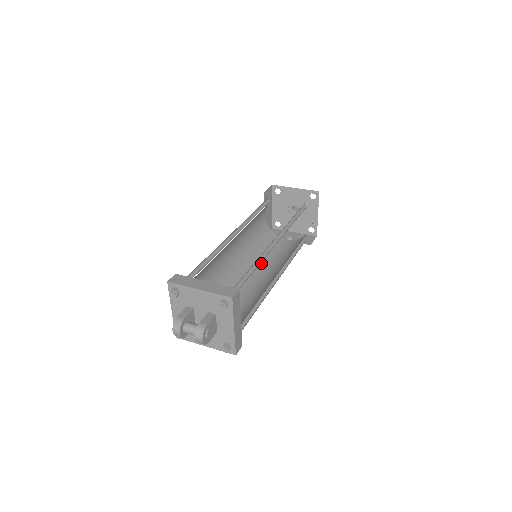
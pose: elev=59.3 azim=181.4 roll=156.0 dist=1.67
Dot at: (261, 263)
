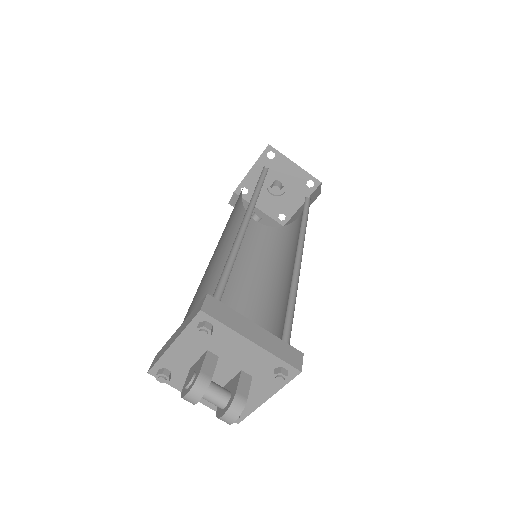
Dot at: occluded
